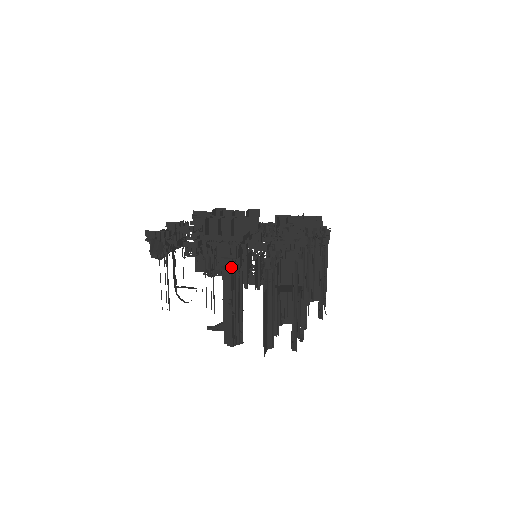
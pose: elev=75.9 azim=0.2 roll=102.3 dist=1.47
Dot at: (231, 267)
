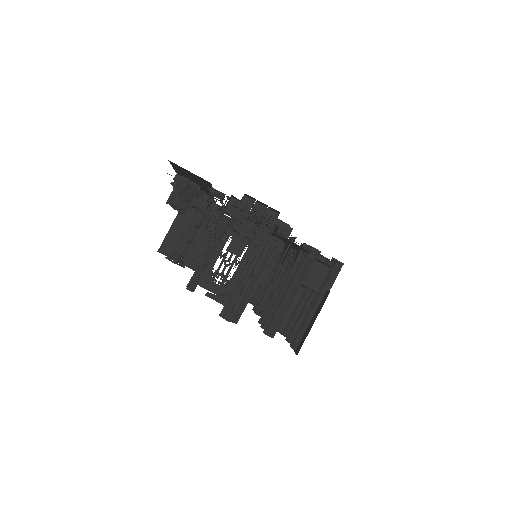
Dot at: (272, 242)
